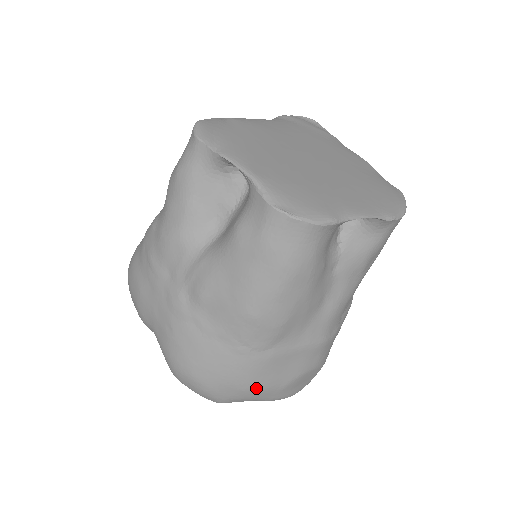
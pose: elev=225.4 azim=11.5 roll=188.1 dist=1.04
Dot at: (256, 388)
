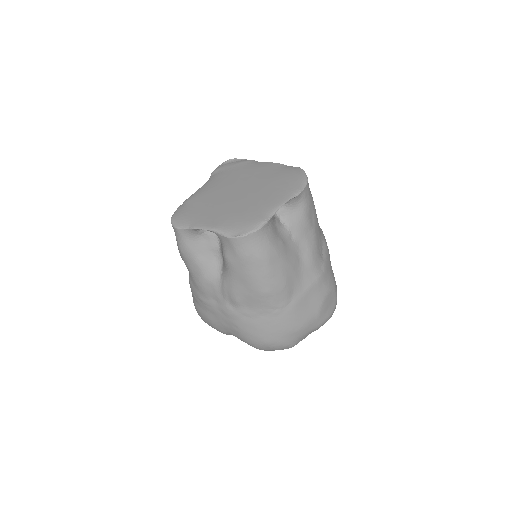
Dot at: (302, 326)
